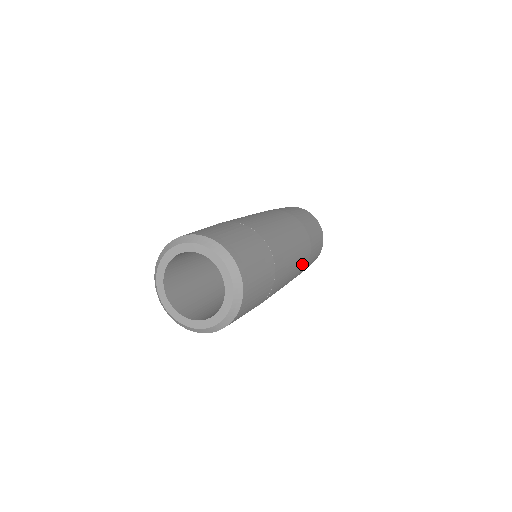
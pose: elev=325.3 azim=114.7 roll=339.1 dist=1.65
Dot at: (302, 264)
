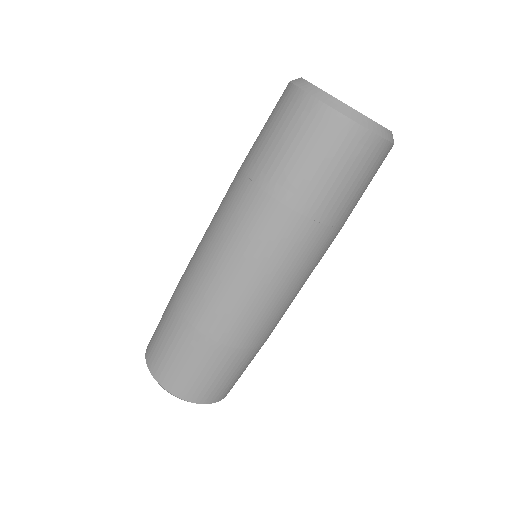
Dot at: occluded
